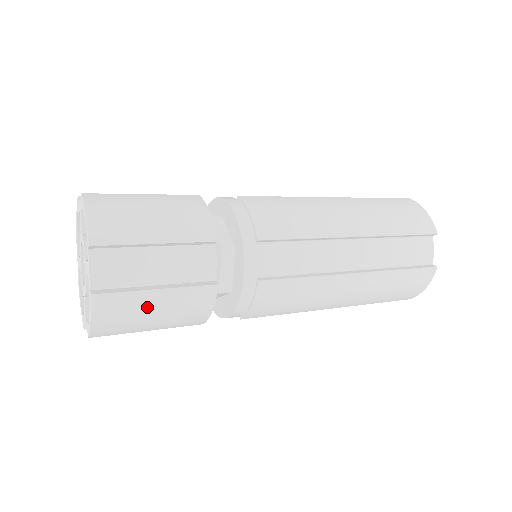
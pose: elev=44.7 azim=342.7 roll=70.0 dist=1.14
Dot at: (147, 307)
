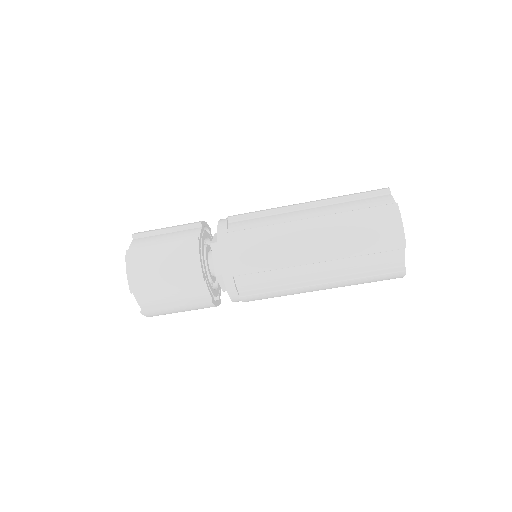
Dot at: (174, 311)
